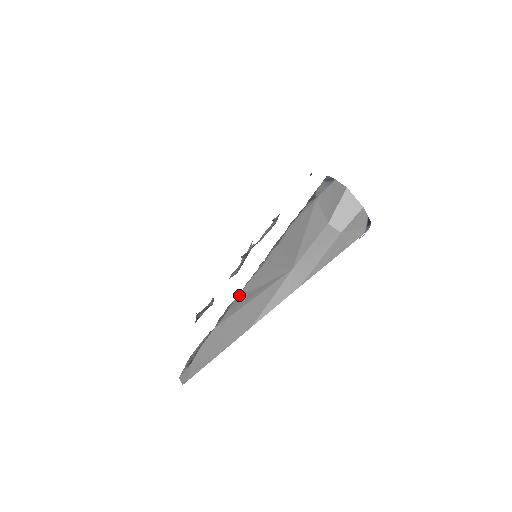
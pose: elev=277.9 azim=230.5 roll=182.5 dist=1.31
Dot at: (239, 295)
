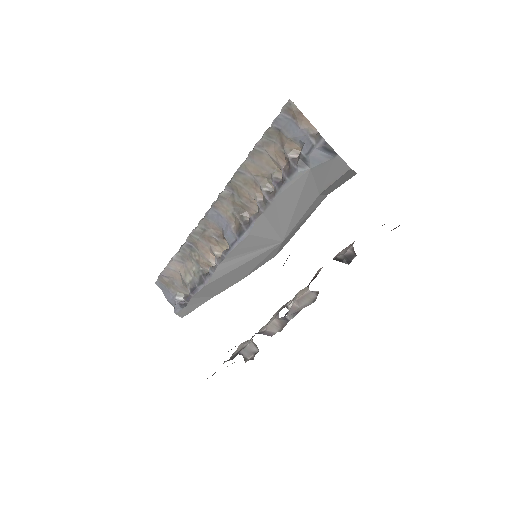
Dot at: (224, 259)
